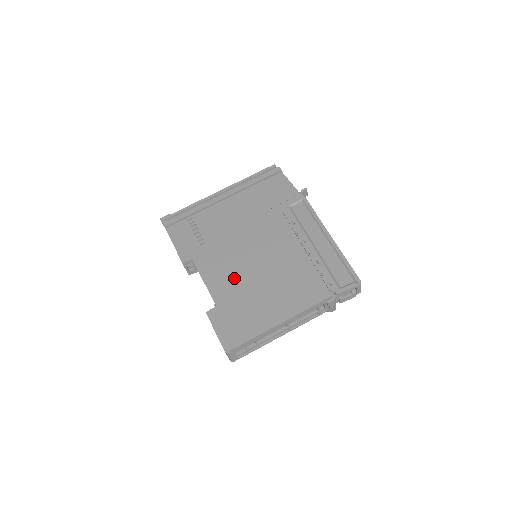
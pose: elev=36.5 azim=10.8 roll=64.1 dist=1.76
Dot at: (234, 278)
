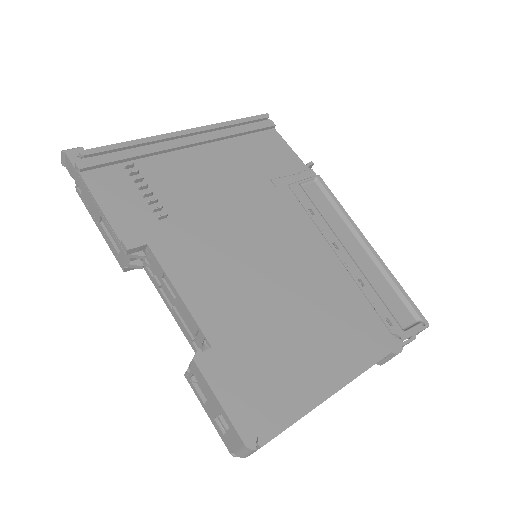
Dot at: (236, 293)
